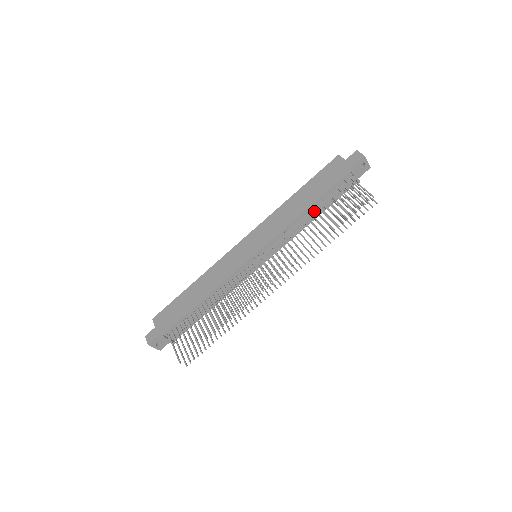
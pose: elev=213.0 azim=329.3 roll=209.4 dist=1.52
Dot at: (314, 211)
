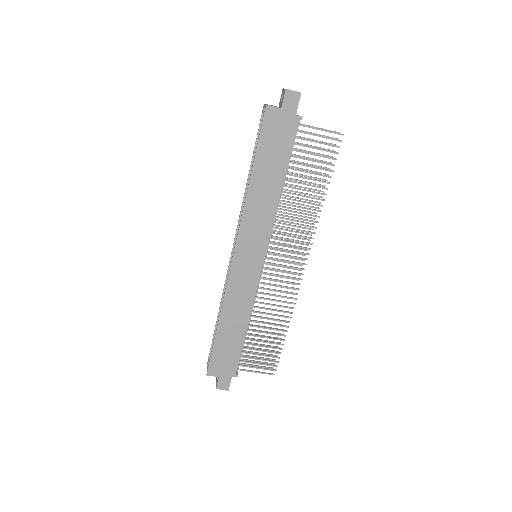
Dot at: (284, 180)
